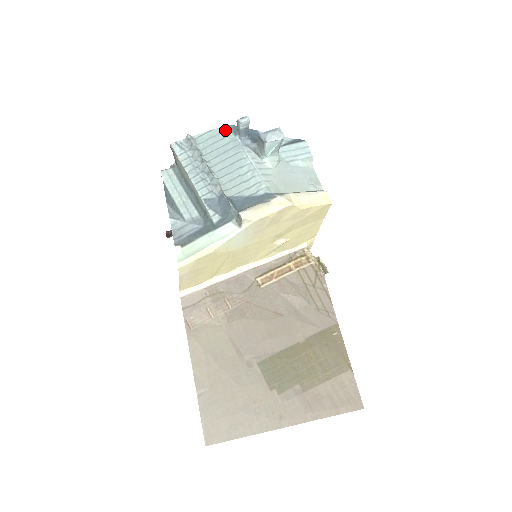
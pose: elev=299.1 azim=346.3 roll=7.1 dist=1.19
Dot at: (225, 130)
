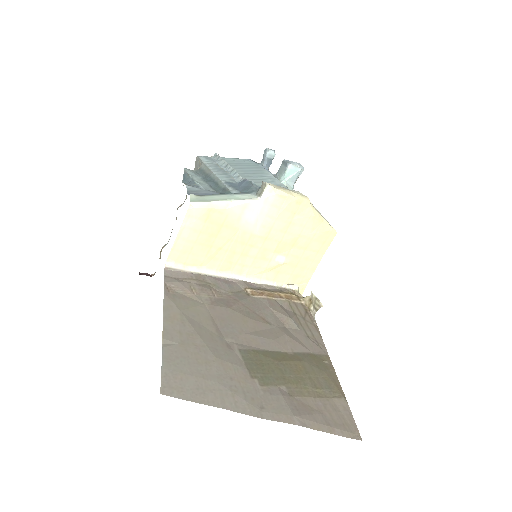
Dot at: (249, 160)
